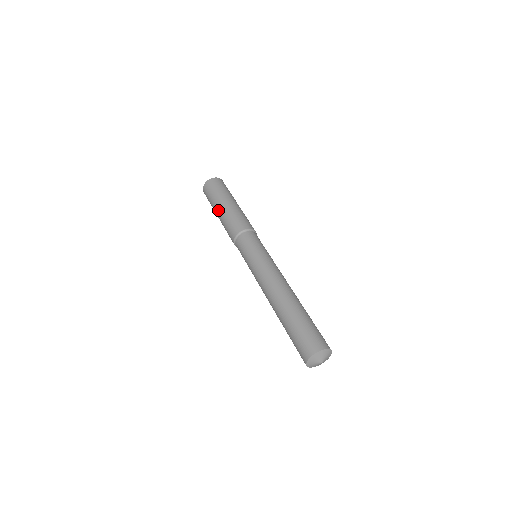
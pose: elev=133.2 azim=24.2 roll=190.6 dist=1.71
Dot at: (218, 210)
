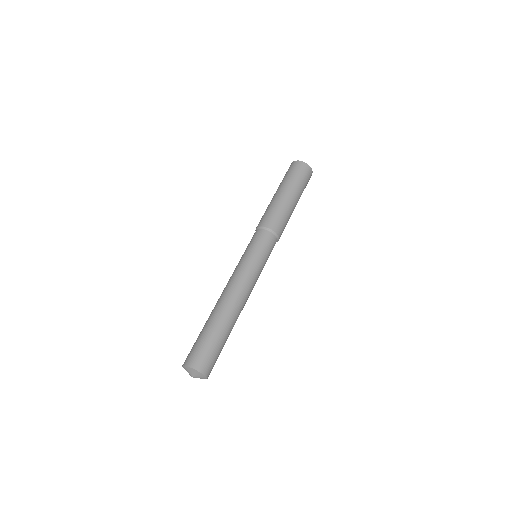
Dot at: occluded
